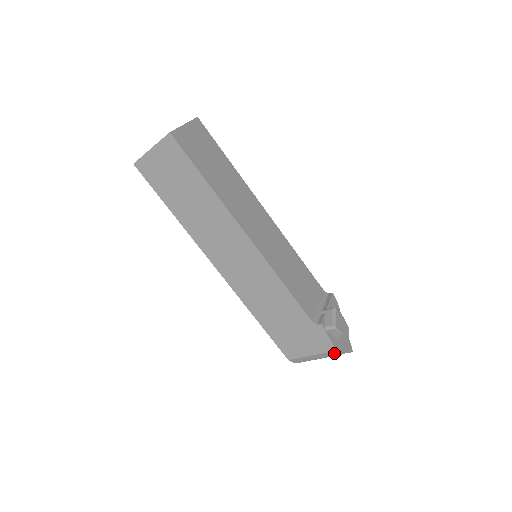
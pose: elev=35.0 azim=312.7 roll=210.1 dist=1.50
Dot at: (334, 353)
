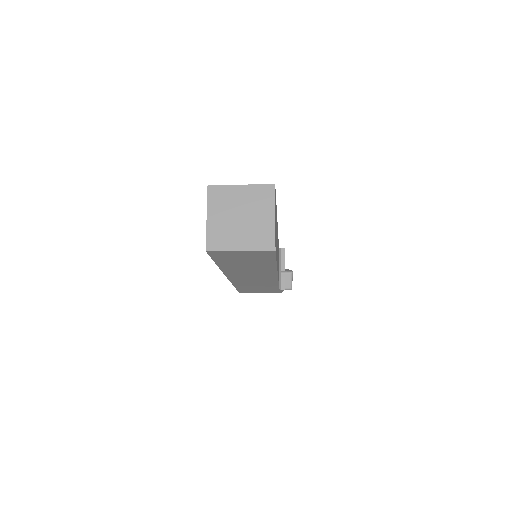
Dot at: occluded
